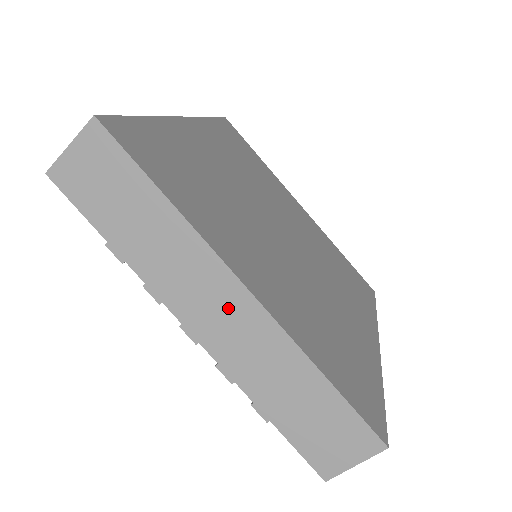
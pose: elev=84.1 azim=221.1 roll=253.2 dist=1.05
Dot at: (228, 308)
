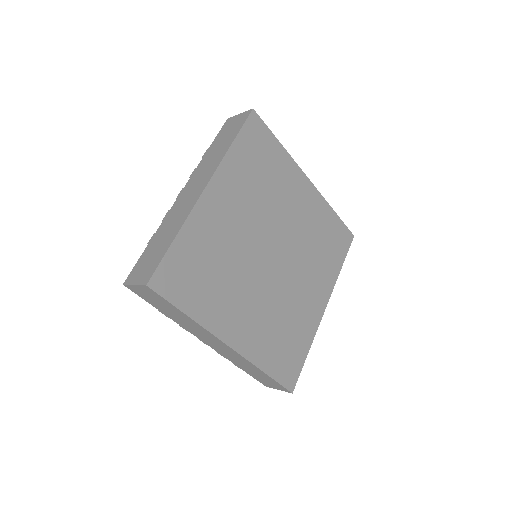
Dot at: (221, 346)
